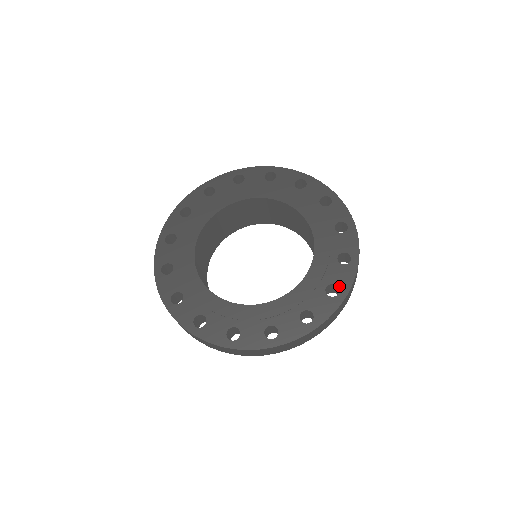
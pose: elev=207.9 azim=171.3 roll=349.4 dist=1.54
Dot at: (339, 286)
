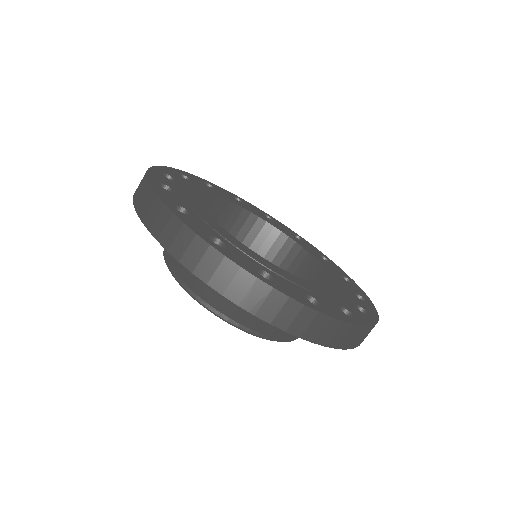
Dot at: (276, 282)
